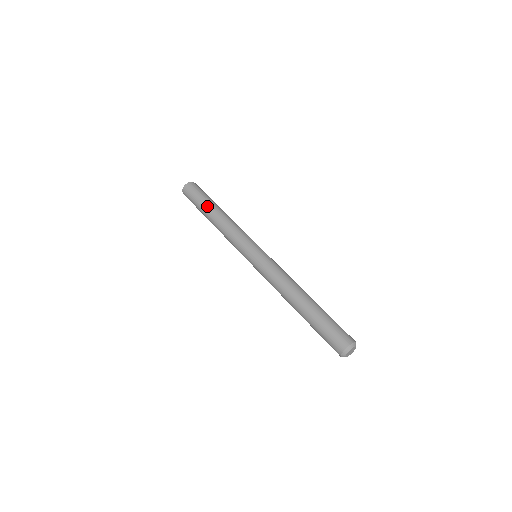
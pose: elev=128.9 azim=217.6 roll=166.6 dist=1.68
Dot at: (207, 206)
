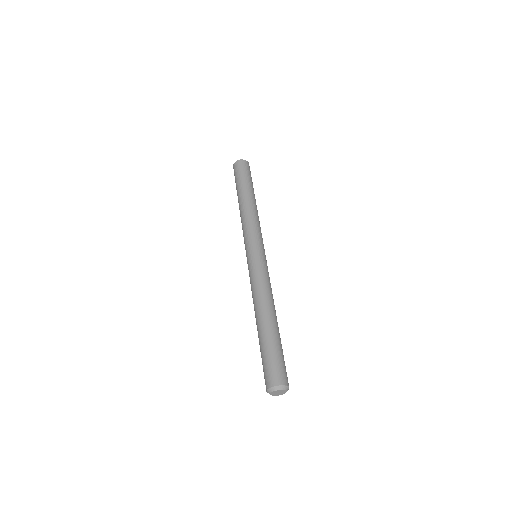
Dot at: (242, 189)
